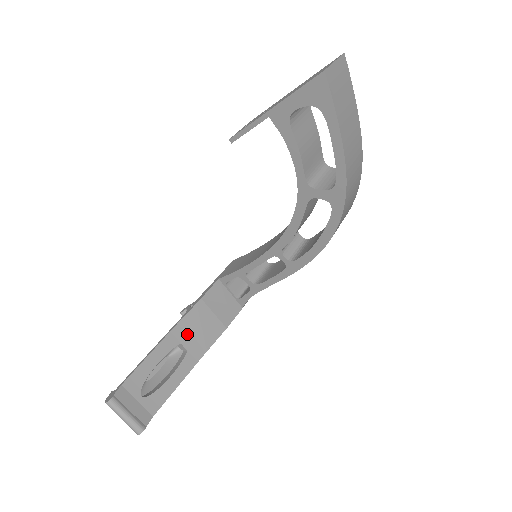
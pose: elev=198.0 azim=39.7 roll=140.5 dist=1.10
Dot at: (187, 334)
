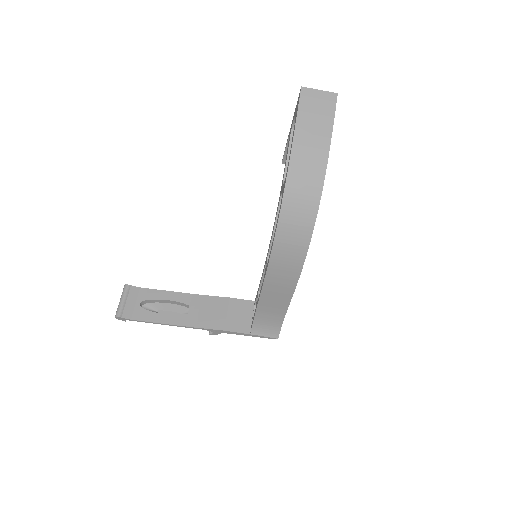
Dot at: (199, 306)
